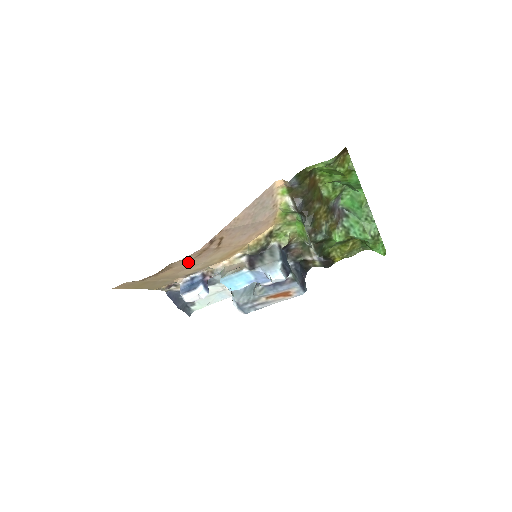
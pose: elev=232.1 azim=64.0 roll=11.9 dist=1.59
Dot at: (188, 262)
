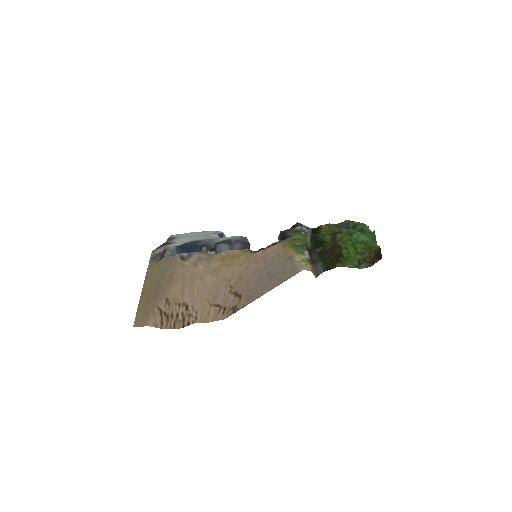
Dot at: (202, 299)
